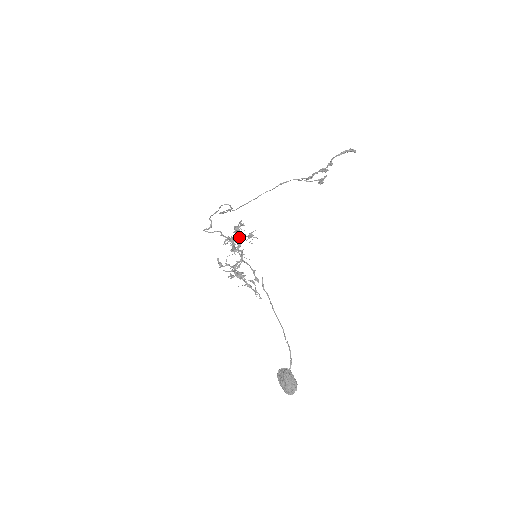
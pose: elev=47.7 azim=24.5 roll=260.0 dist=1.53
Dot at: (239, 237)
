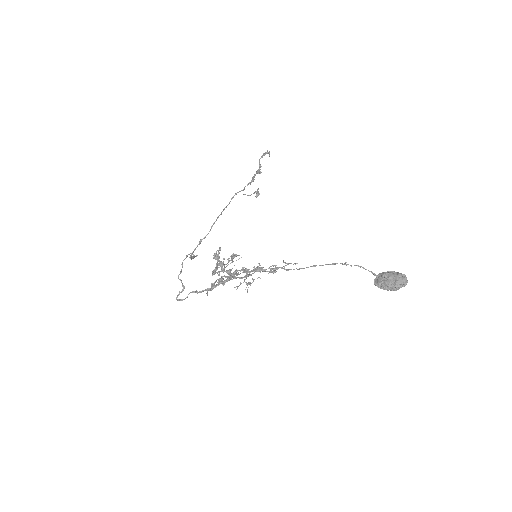
Dot at: (224, 264)
